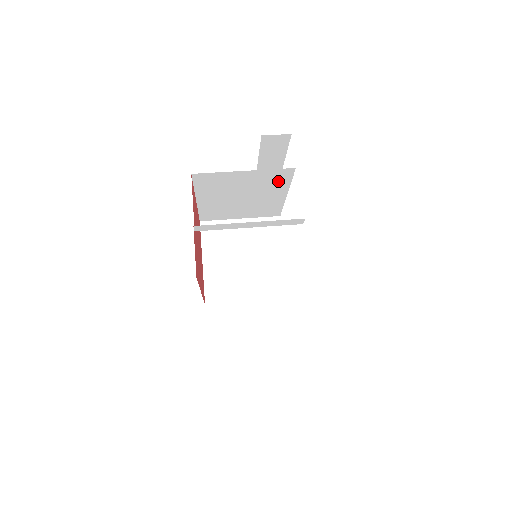
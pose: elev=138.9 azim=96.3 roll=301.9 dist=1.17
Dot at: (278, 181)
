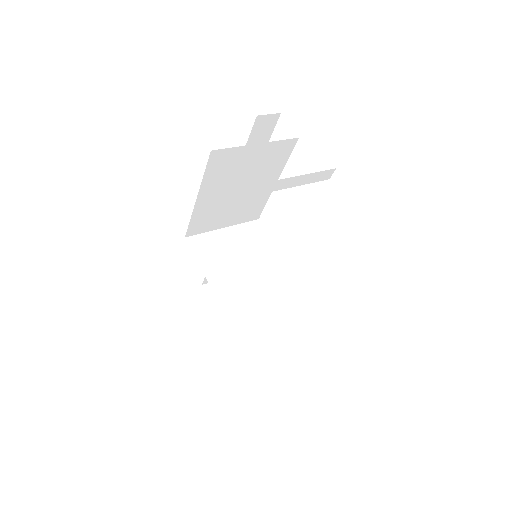
Dot at: (278, 160)
